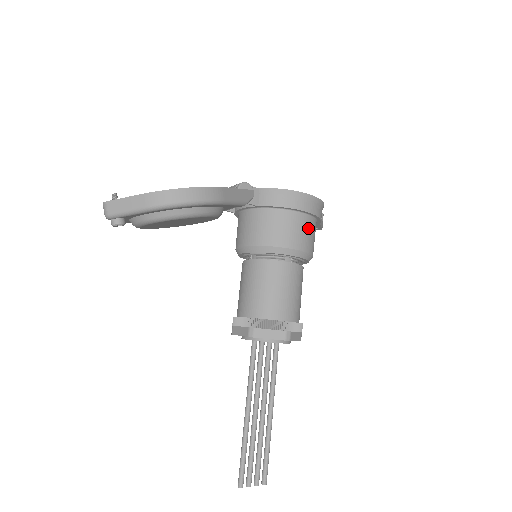
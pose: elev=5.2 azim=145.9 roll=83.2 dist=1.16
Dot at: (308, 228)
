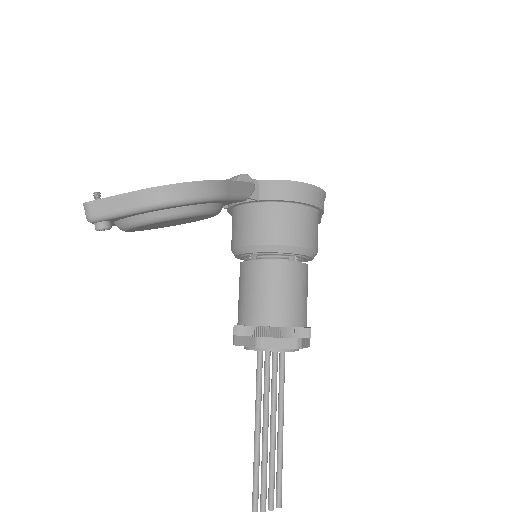
Dot at: (313, 222)
